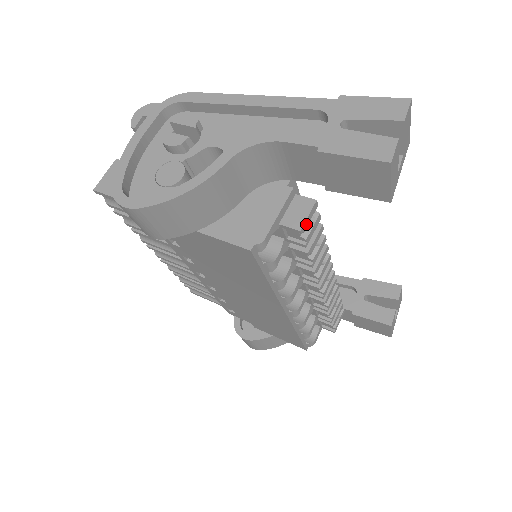
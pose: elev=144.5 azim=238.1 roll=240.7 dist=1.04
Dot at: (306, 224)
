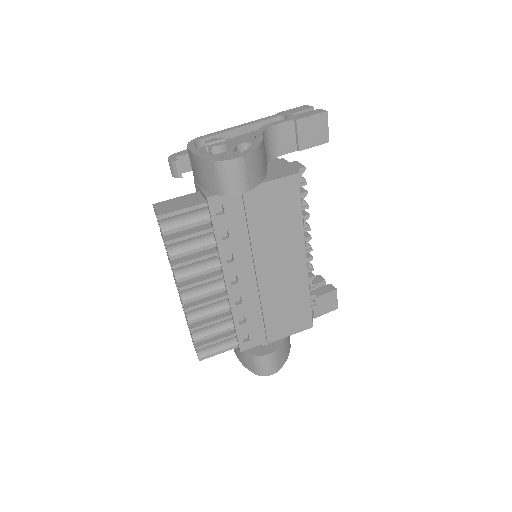
Dot at: occluded
